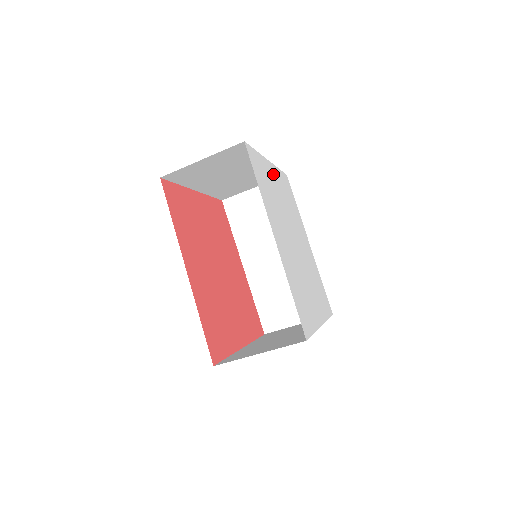
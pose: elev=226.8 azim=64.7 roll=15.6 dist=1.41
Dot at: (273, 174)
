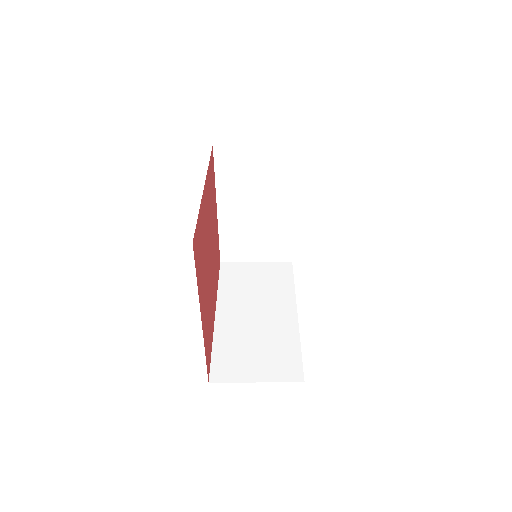
Dot at: occluded
